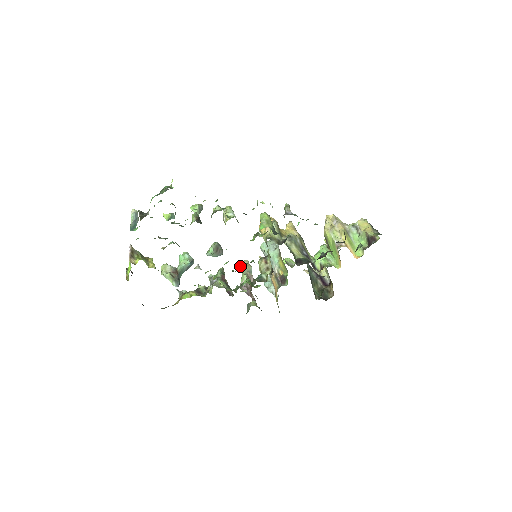
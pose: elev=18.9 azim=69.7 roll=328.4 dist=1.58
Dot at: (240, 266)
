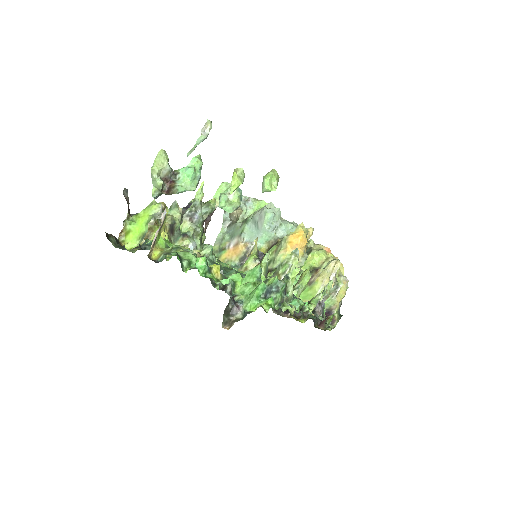
Dot at: (231, 218)
